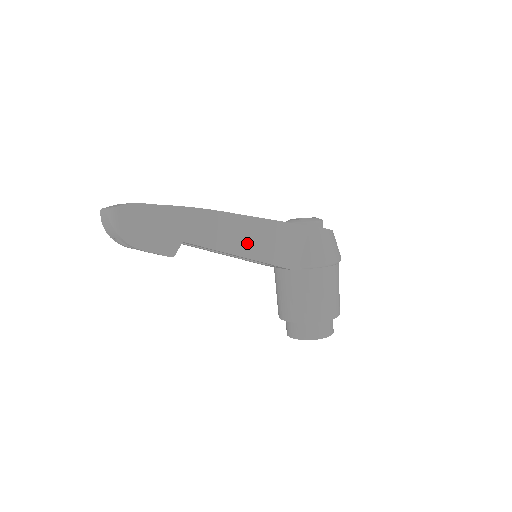
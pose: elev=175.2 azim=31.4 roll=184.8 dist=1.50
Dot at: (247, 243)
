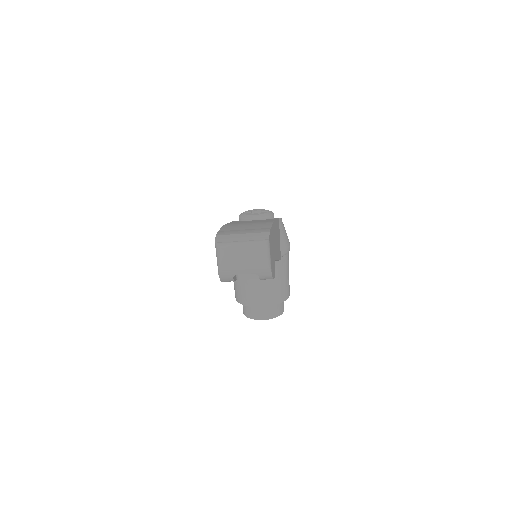
Dot at: (277, 246)
